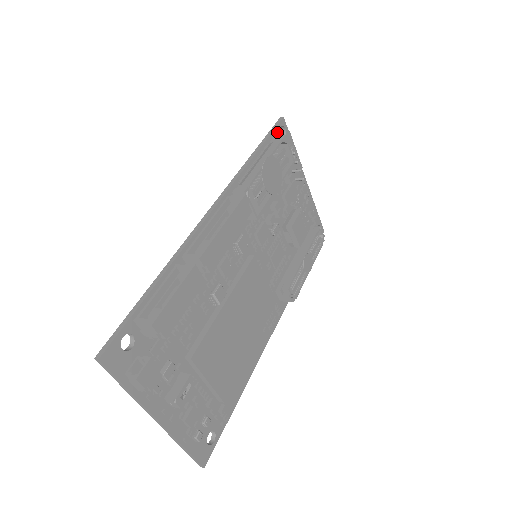
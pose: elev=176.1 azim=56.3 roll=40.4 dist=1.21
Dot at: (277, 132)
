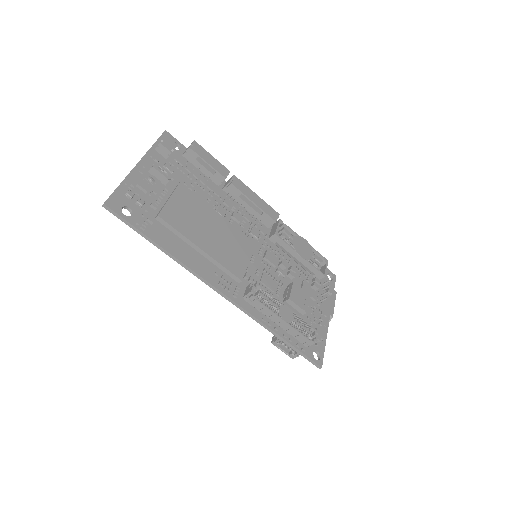
Dot at: occluded
